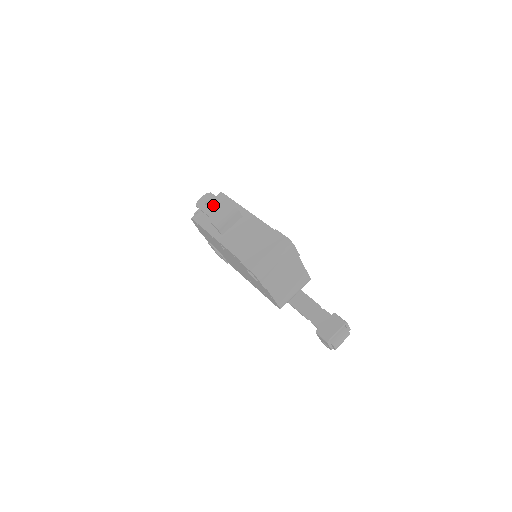
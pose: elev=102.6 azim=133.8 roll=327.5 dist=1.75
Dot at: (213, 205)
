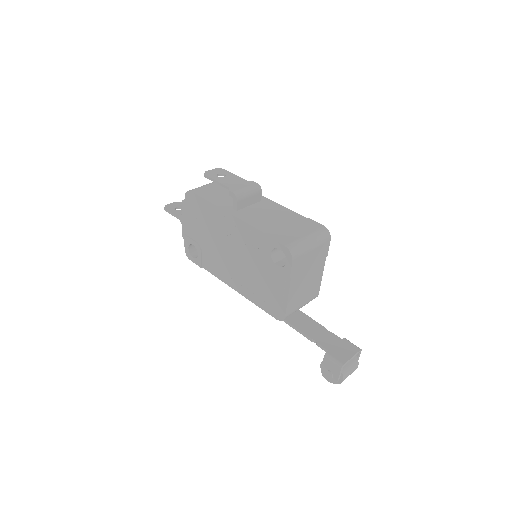
Dot at: (229, 178)
